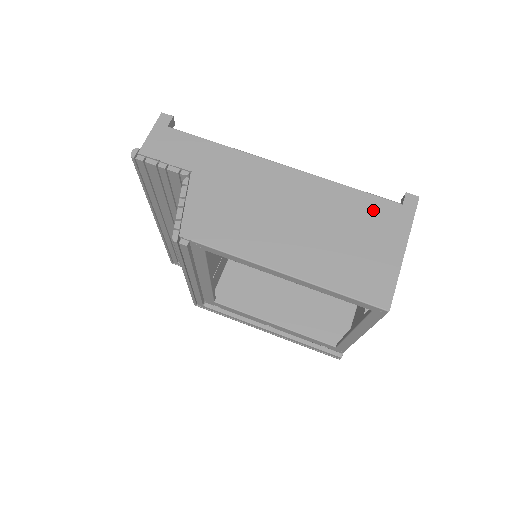
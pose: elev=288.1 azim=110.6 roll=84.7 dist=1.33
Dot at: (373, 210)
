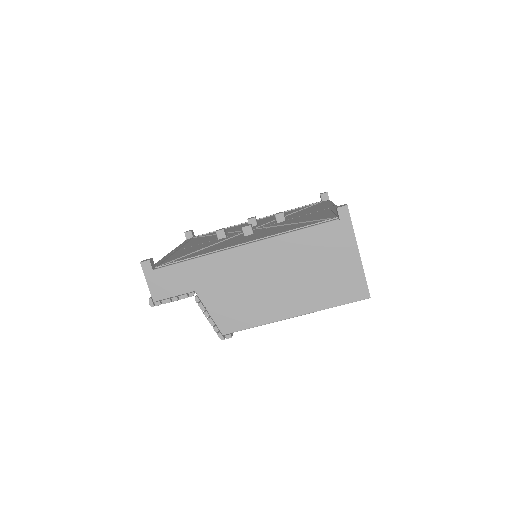
Dot at: (323, 237)
